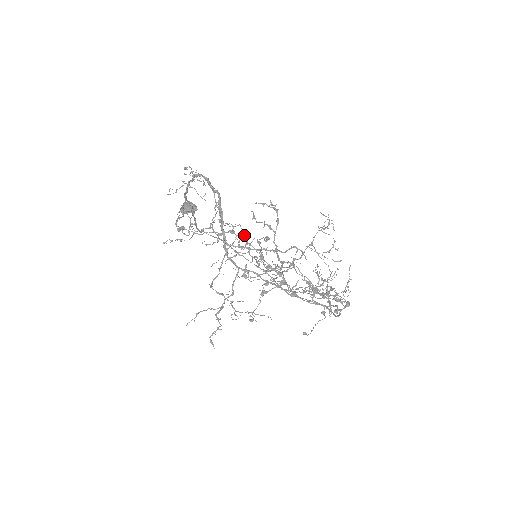
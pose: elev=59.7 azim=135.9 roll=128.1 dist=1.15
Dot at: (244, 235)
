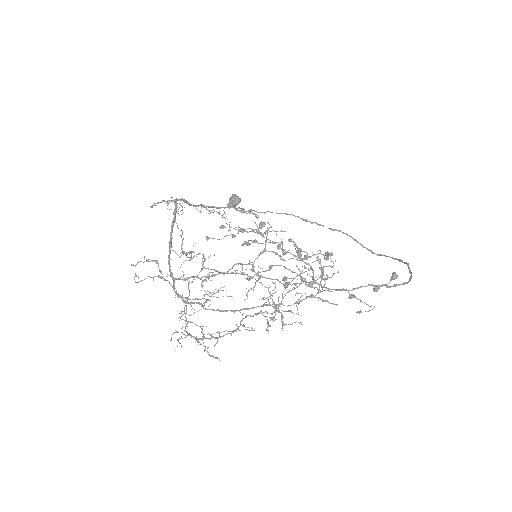
Dot at: occluded
